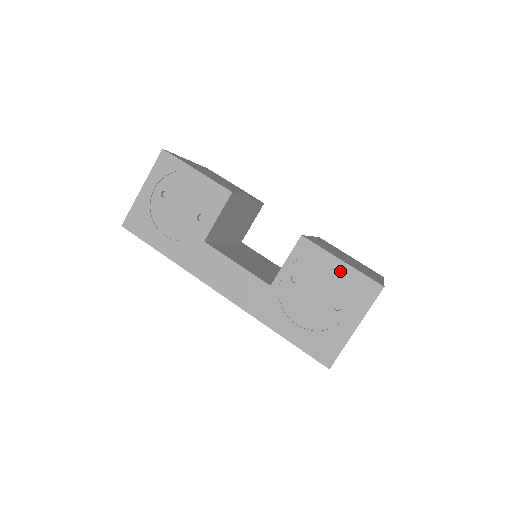
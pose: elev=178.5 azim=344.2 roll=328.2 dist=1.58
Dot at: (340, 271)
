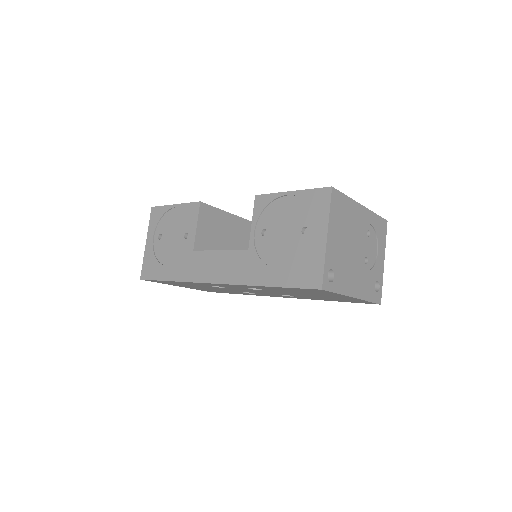
Dot at: (294, 201)
